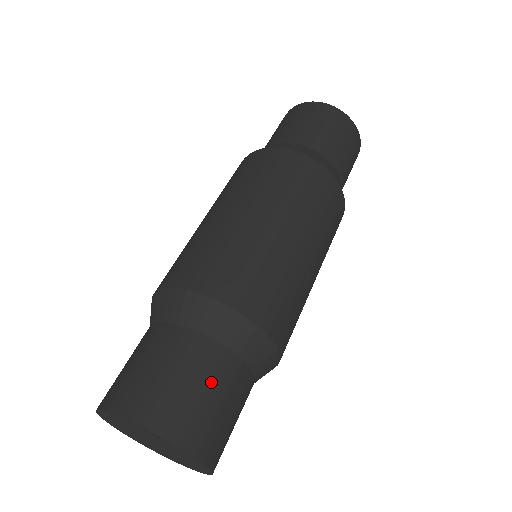
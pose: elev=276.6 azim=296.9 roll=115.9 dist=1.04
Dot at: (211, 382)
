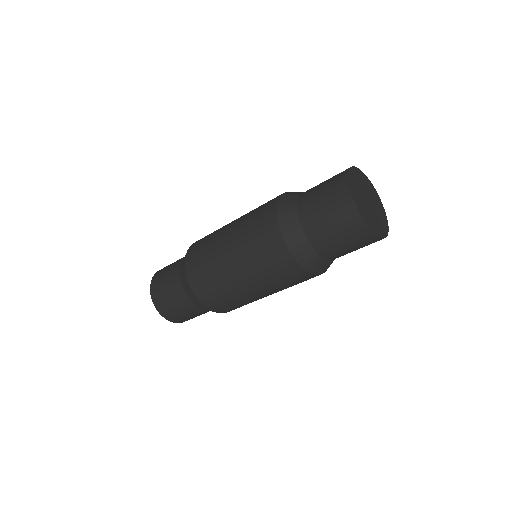
Dot at: (187, 312)
